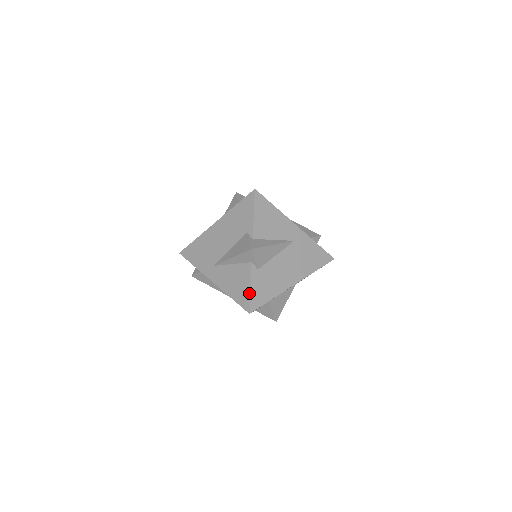
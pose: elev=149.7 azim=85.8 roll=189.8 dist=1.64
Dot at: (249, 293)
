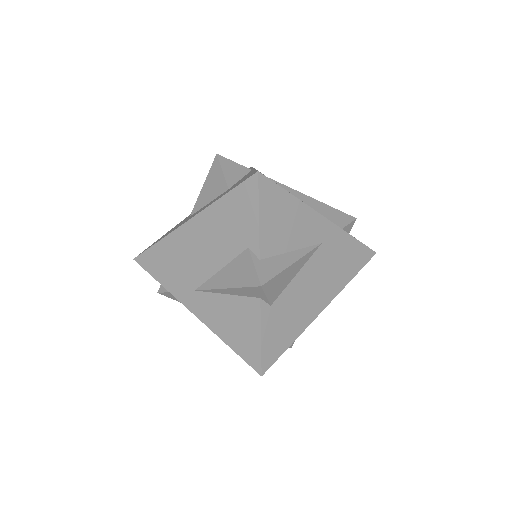
Dot at: (259, 346)
